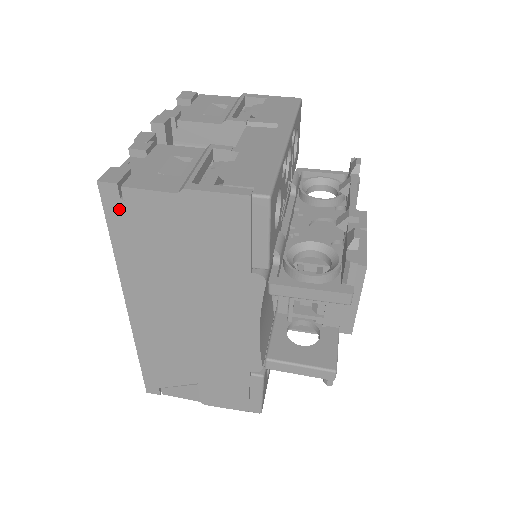
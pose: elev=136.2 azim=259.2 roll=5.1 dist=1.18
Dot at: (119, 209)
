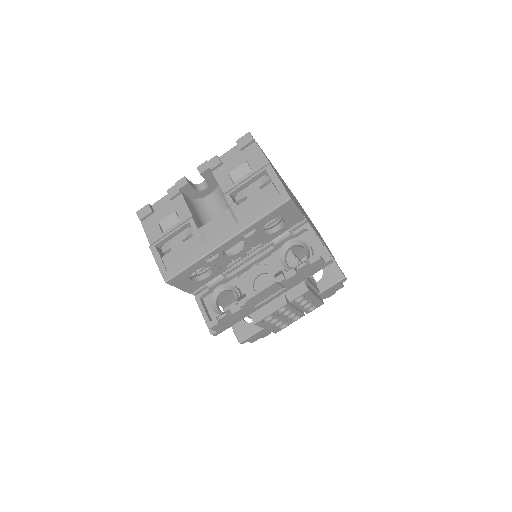
Dot at: occluded
